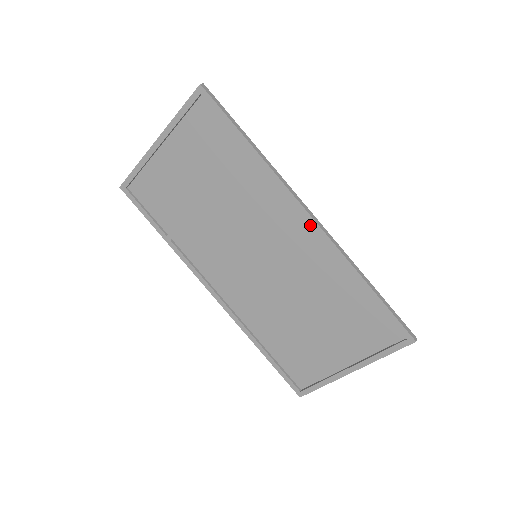
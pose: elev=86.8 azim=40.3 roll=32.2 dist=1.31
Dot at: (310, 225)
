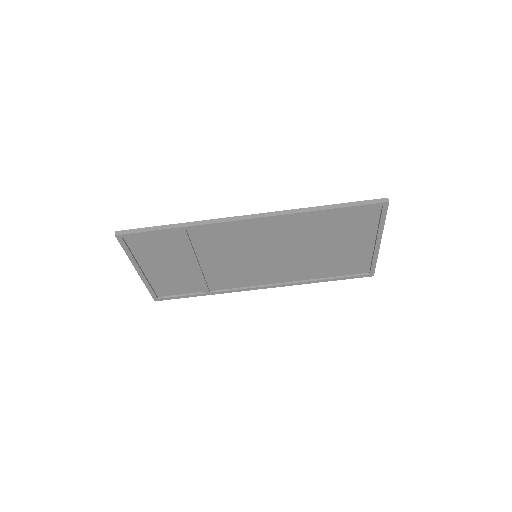
Dot at: (257, 221)
